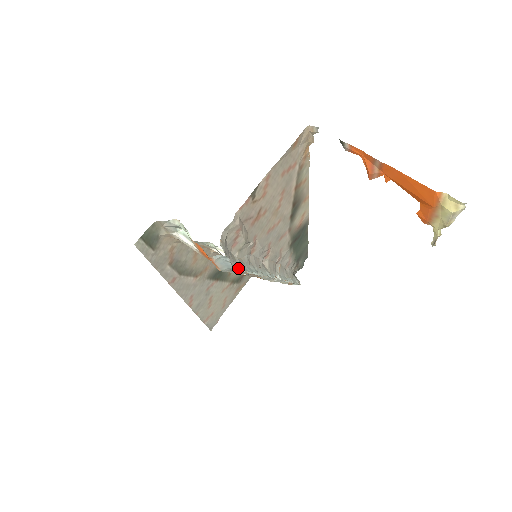
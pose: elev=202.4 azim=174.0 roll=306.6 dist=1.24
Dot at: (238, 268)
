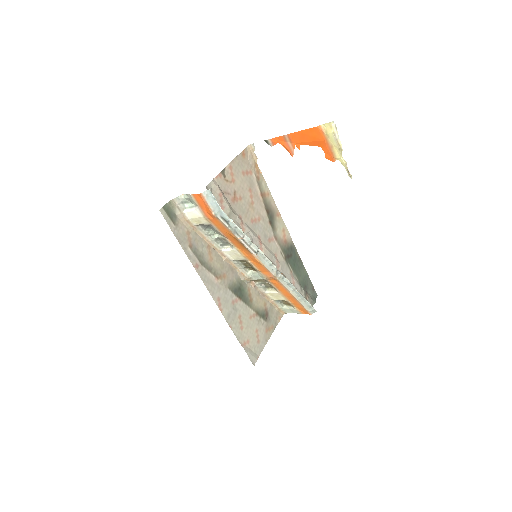
Dot at: (226, 215)
